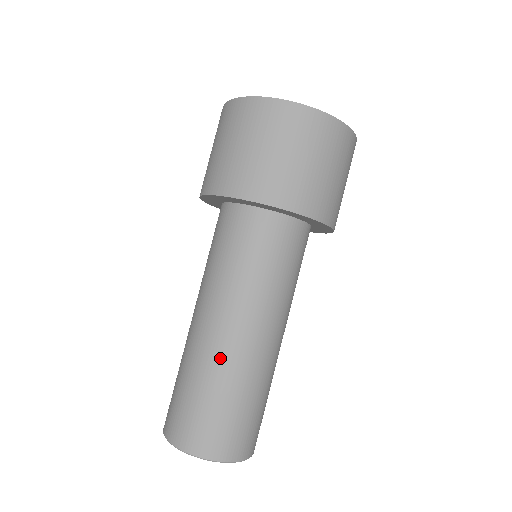
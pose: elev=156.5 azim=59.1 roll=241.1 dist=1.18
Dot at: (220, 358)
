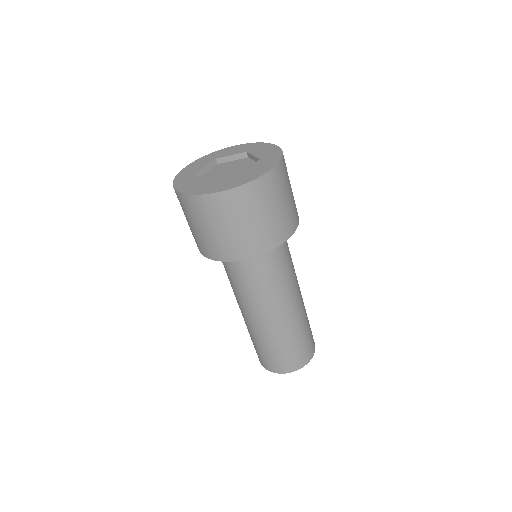
Dot at: (264, 331)
